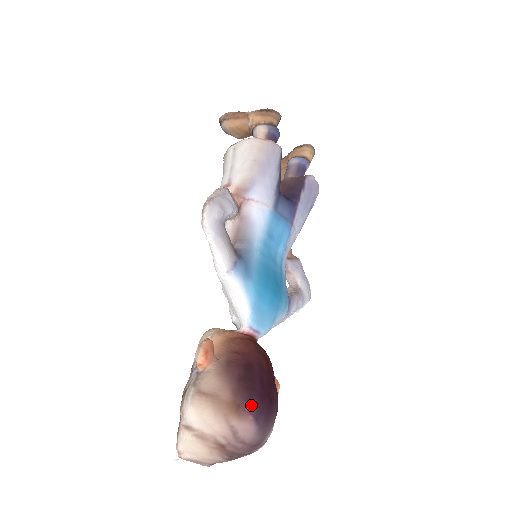
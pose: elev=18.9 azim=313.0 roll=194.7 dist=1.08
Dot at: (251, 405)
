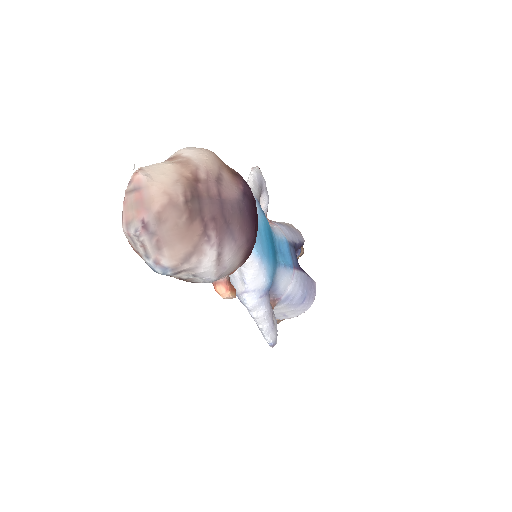
Dot at: (247, 185)
